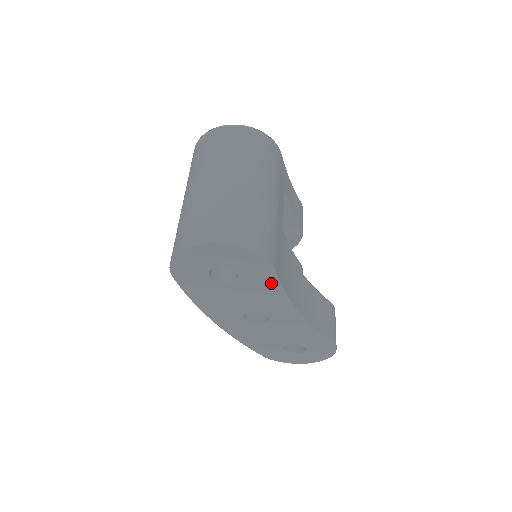
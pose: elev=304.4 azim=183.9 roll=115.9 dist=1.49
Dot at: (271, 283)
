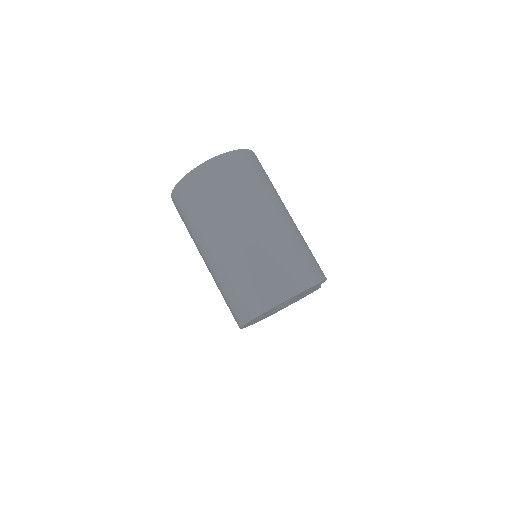
Dot at: occluded
